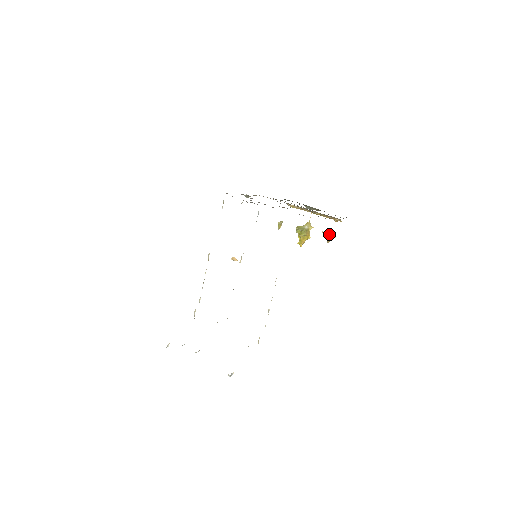
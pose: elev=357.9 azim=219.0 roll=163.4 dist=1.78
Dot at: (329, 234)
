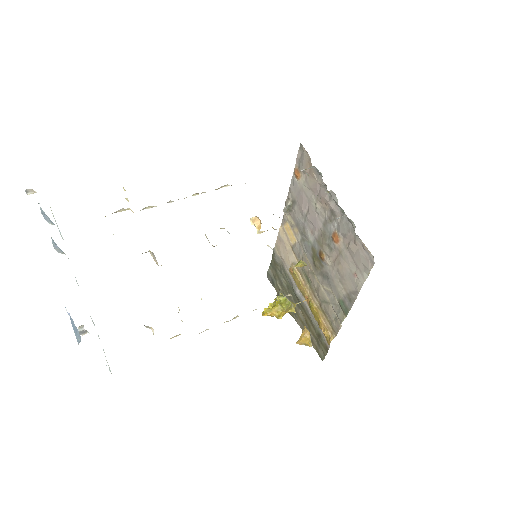
Dot at: occluded
